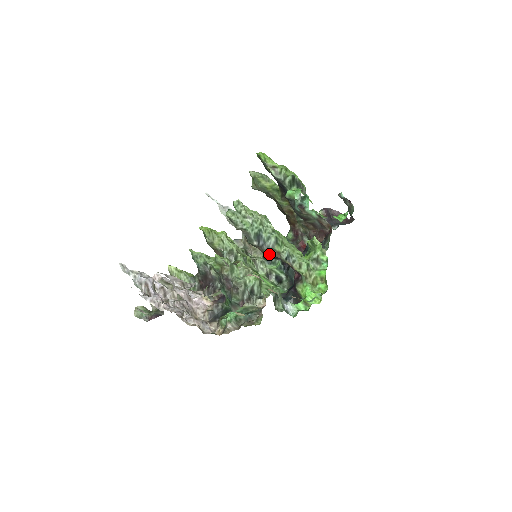
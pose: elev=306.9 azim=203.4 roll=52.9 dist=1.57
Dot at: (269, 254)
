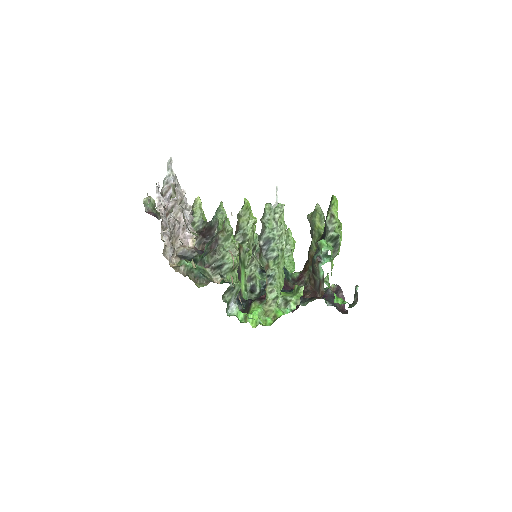
Dot at: (262, 260)
